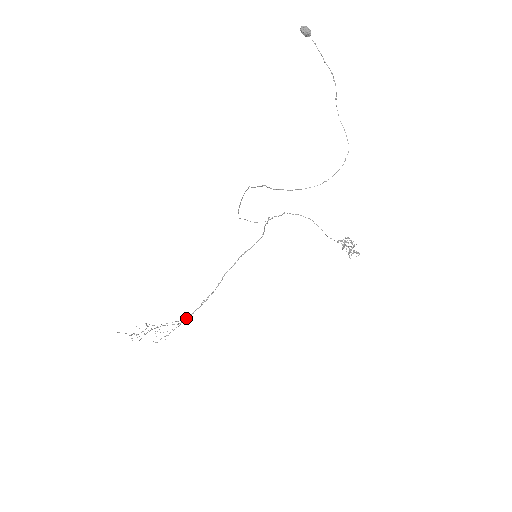
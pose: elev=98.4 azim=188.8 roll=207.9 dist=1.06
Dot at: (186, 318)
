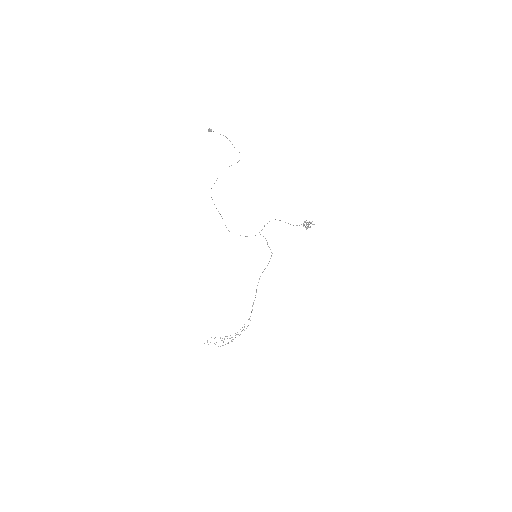
Dot at: occluded
